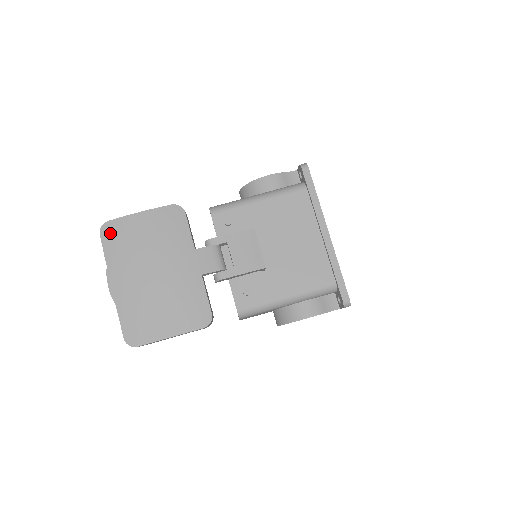
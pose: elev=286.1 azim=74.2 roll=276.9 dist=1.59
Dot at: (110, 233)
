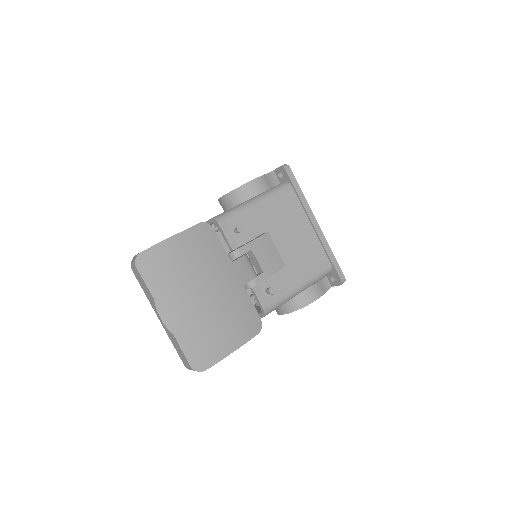
Dot at: (148, 264)
